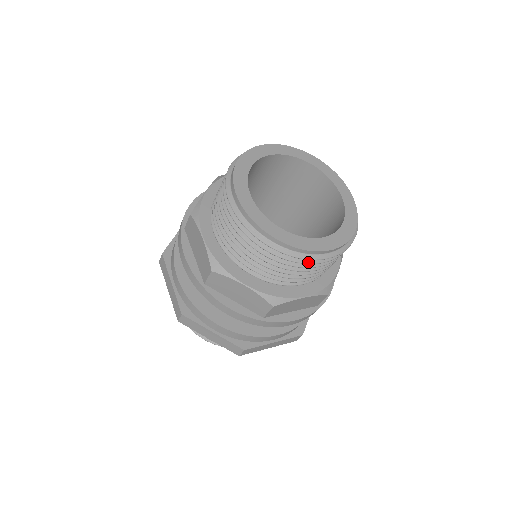
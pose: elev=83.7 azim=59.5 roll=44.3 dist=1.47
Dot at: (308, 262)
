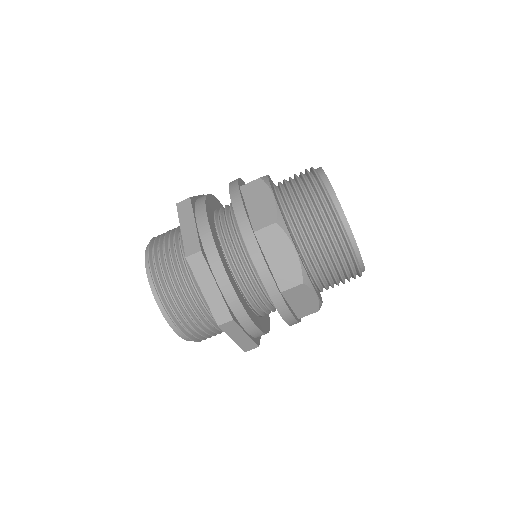
Dot at: (350, 262)
